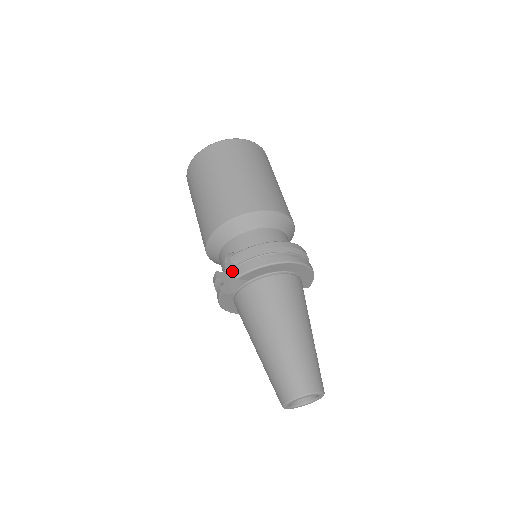
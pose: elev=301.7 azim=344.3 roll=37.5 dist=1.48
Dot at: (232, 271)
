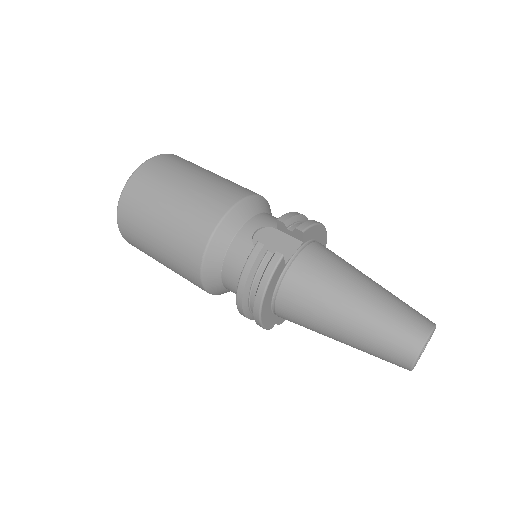
Dot at: (271, 244)
